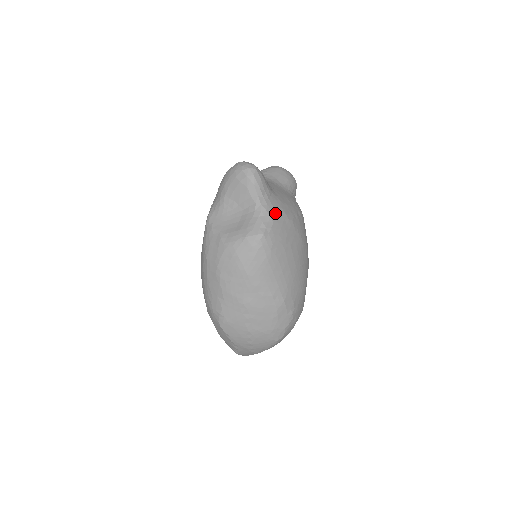
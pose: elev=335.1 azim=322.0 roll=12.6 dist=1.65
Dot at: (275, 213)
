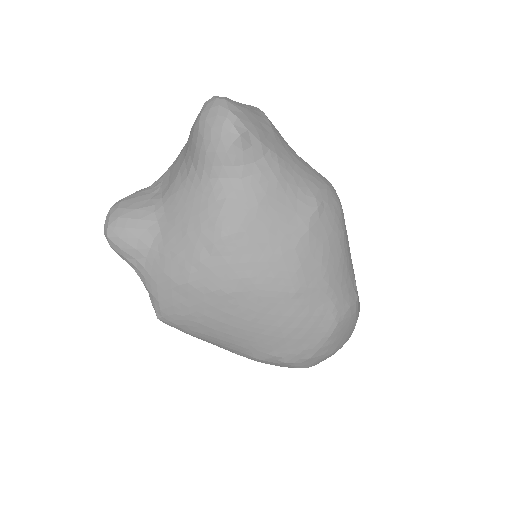
Dot at: (156, 287)
